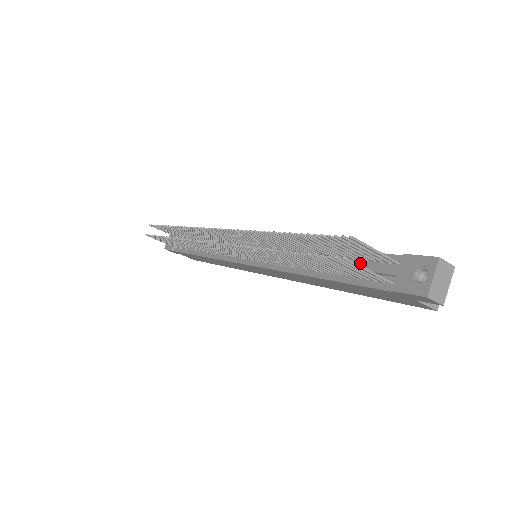
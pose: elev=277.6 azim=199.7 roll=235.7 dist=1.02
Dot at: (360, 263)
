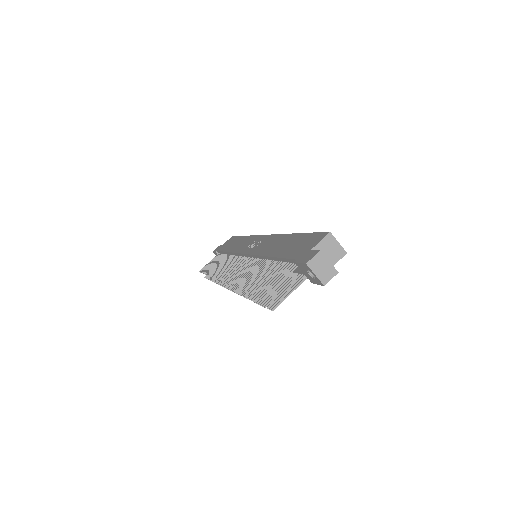
Dot at: occluded
